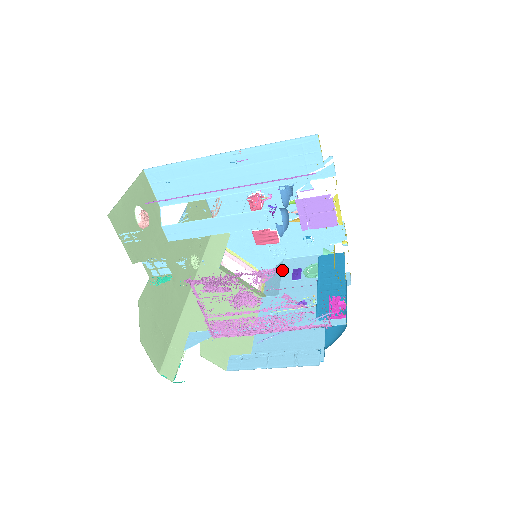
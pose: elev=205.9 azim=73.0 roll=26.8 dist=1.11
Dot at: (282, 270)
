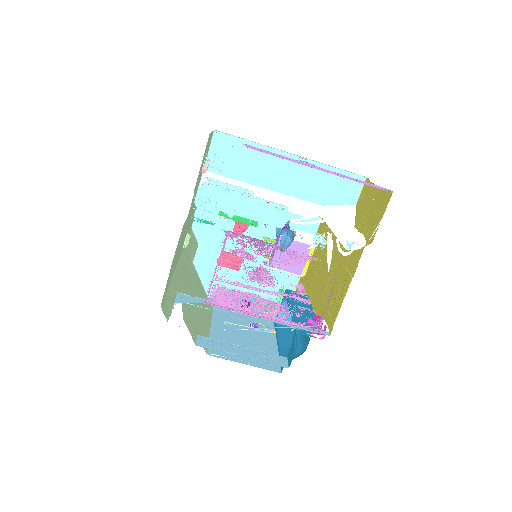
Dot at: occluded
